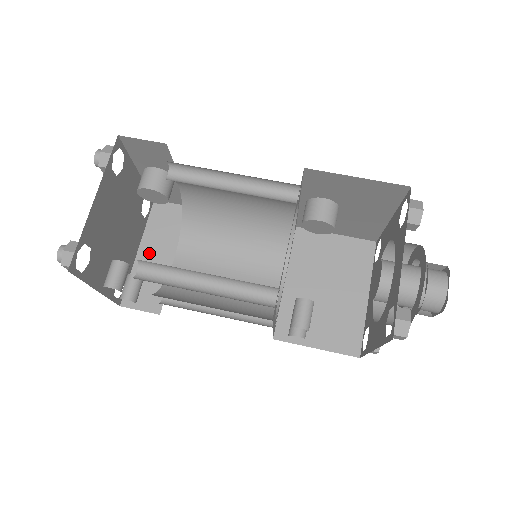
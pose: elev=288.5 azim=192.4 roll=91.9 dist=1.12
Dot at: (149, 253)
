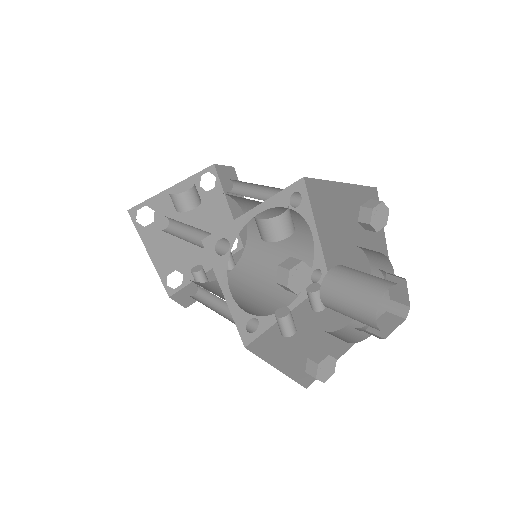
Dot at: (235, 209)
